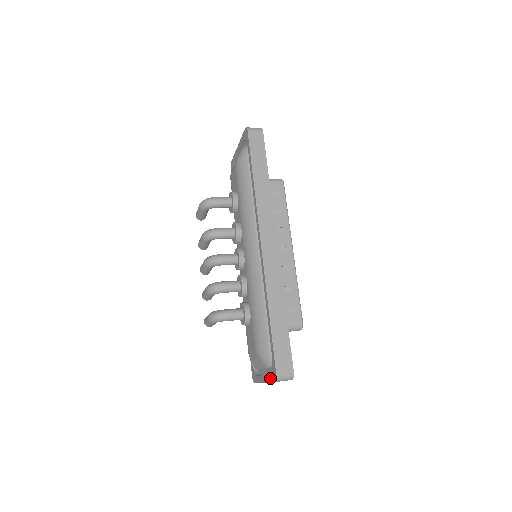
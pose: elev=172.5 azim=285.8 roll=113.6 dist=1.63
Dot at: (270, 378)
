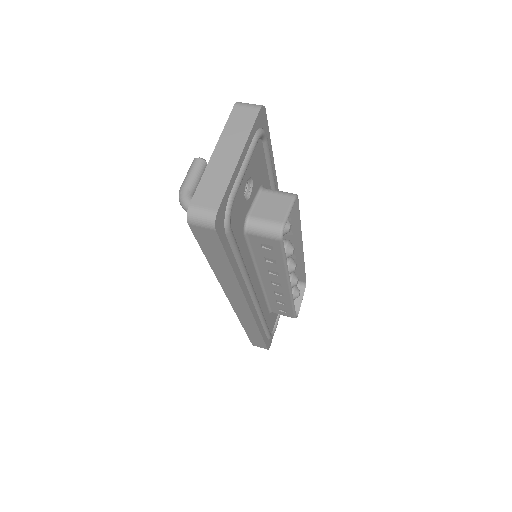
Dot at: occluded
